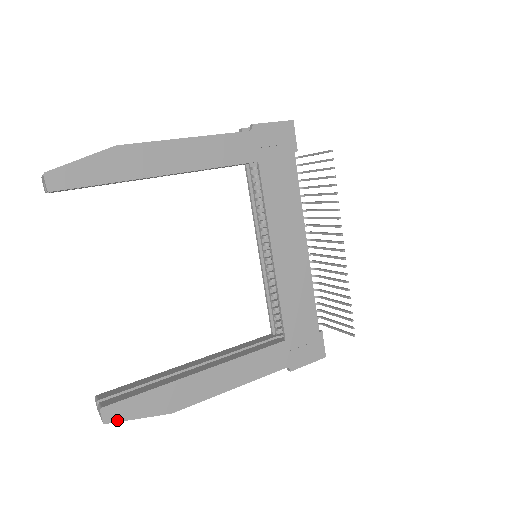
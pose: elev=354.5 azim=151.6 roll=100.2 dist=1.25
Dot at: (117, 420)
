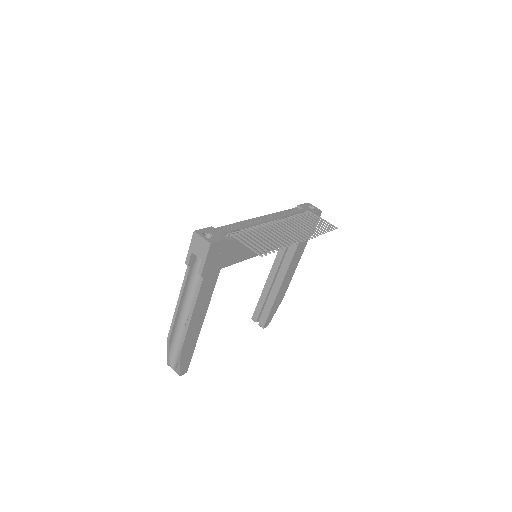
Dot at: (270, 321)
